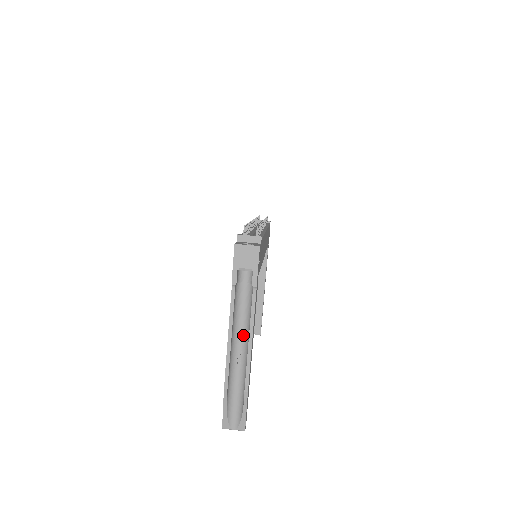
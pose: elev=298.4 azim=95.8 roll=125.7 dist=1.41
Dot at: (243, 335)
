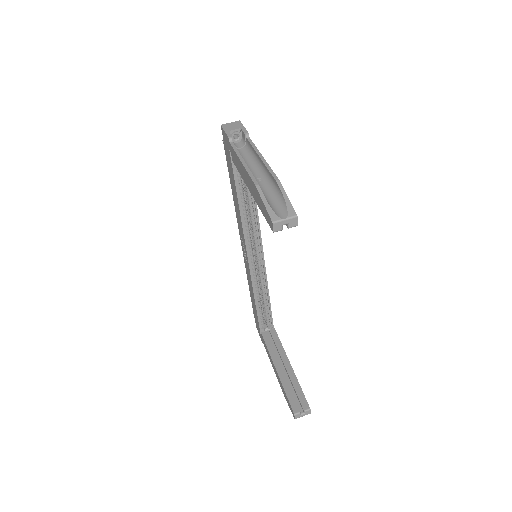
Dot at: (255, 168)
